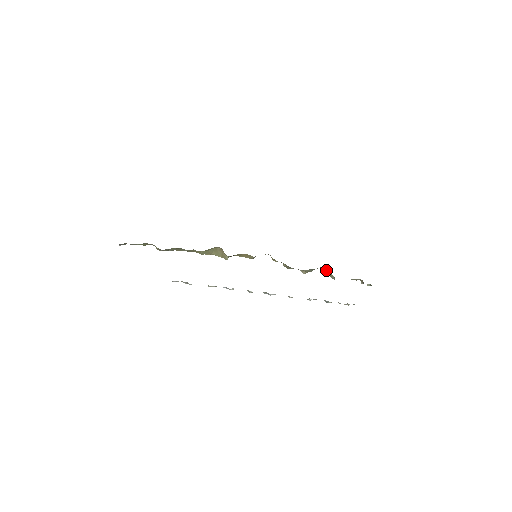
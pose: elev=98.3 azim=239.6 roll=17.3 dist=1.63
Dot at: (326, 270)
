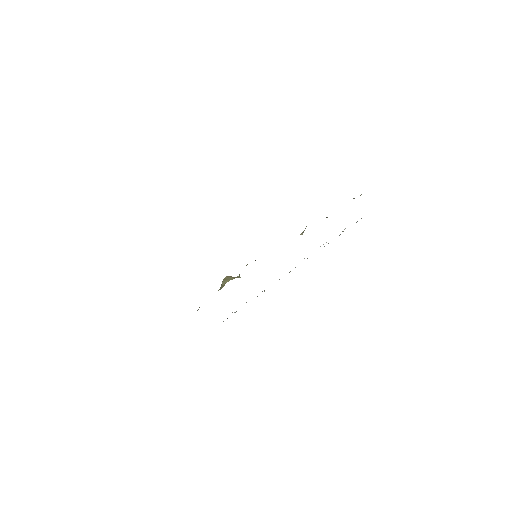
Dot at: occluded
